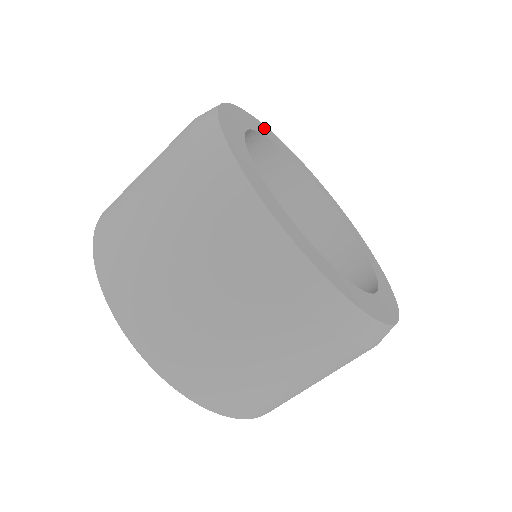
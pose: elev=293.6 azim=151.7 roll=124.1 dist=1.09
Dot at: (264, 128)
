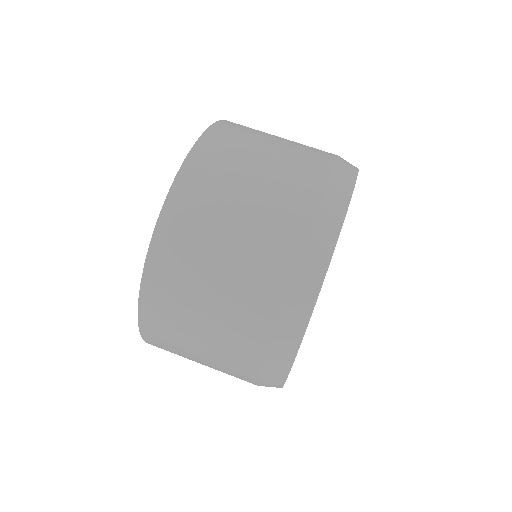
Dot at: occluded
